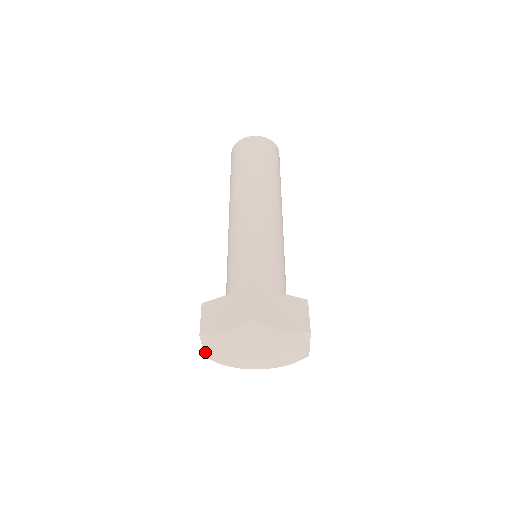
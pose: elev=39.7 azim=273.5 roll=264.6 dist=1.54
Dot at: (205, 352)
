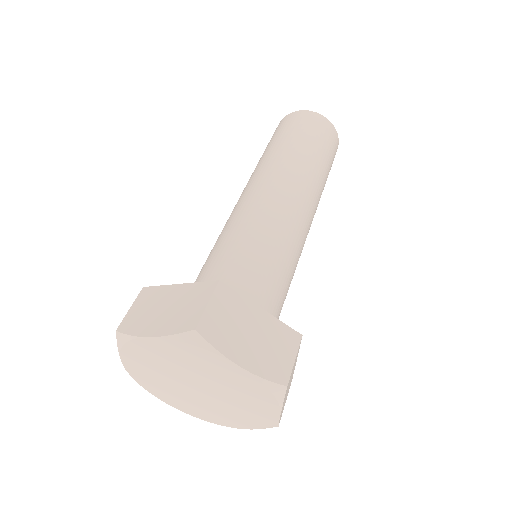
Dot at: (168, 403)
